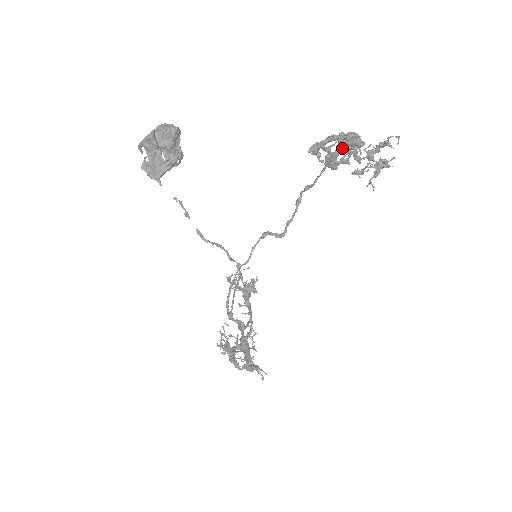
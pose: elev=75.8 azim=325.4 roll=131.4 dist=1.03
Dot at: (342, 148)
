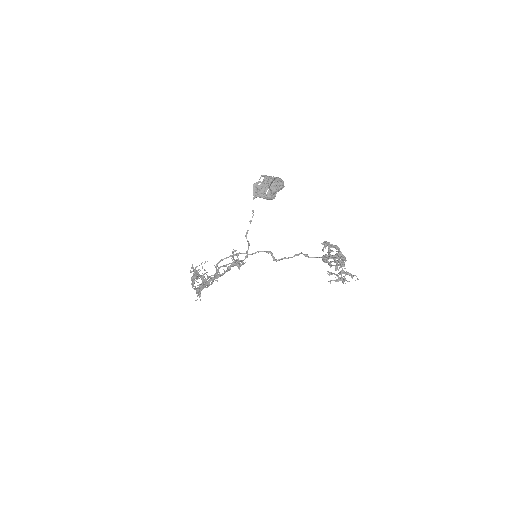
Dot at: occluded
